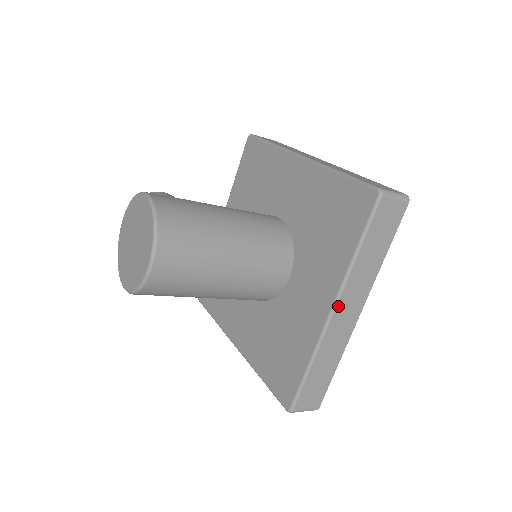
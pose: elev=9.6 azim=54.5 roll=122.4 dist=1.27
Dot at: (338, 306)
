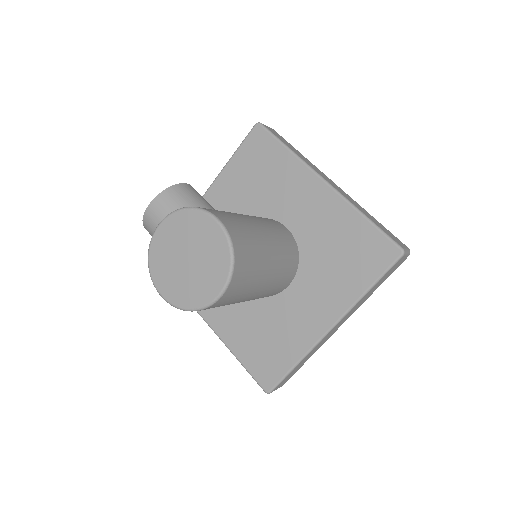
Dot at: (337, 325)
